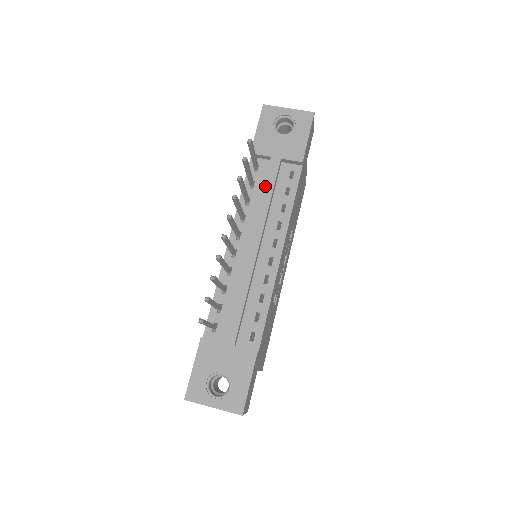
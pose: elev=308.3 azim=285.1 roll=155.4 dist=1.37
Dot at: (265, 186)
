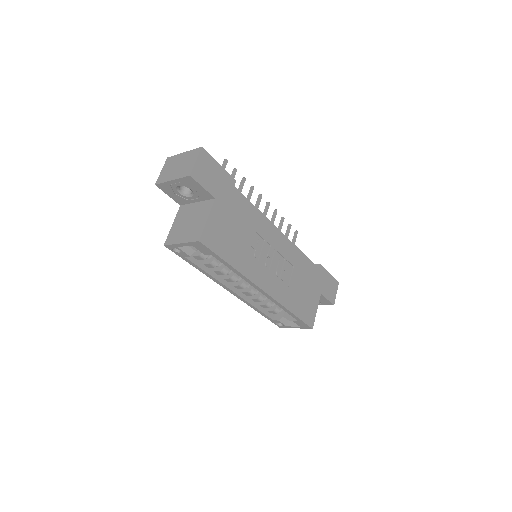
Dot at: occluded
